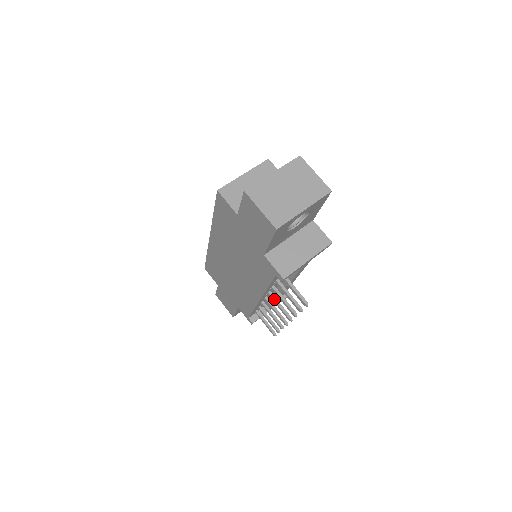
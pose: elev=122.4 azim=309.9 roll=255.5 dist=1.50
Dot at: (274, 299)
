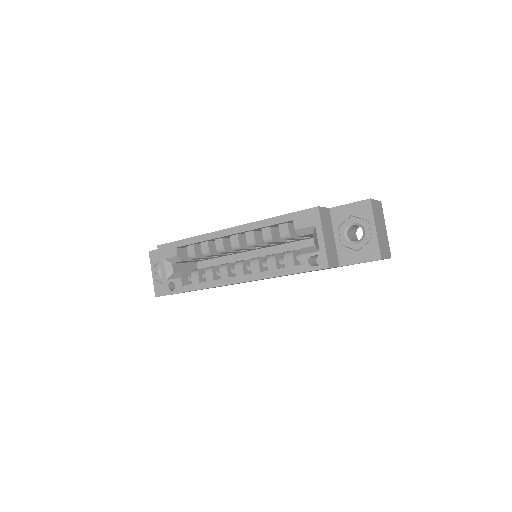
Dot at: occluded
